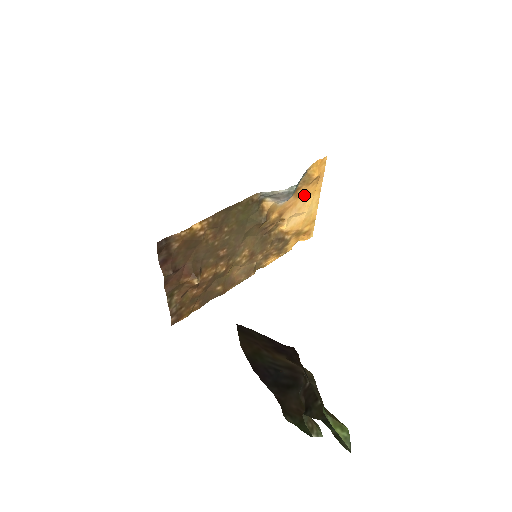
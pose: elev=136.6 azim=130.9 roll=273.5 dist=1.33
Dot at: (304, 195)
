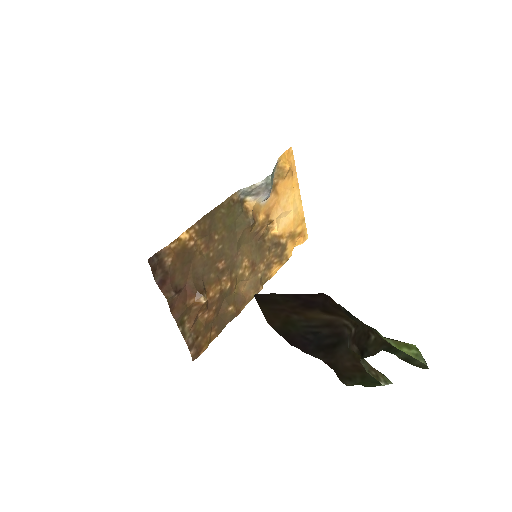
Dot at: (284, 191)
